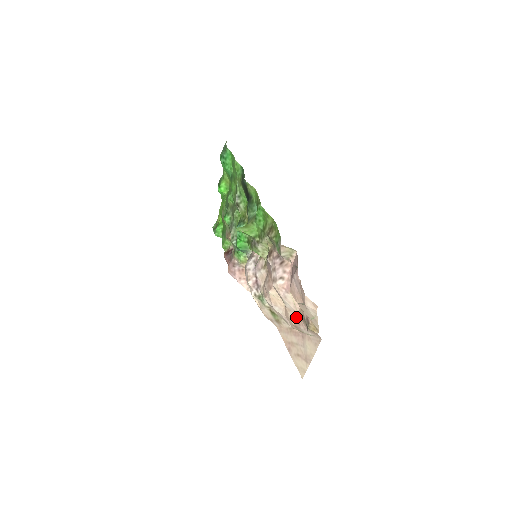
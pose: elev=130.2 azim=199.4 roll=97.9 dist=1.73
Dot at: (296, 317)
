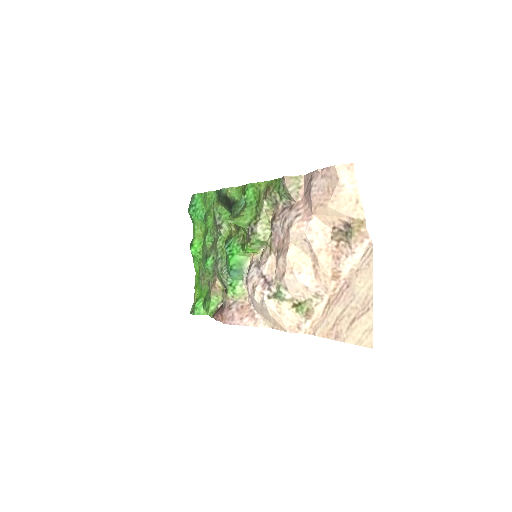
Dot at: (331, 253)
